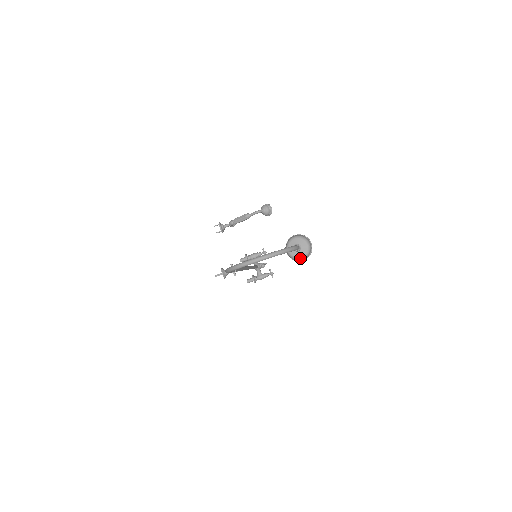
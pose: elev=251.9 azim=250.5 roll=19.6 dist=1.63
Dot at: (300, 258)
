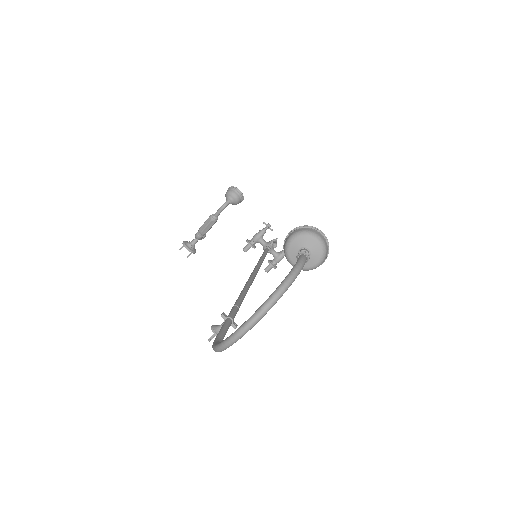
Dot at: (316, 266)
